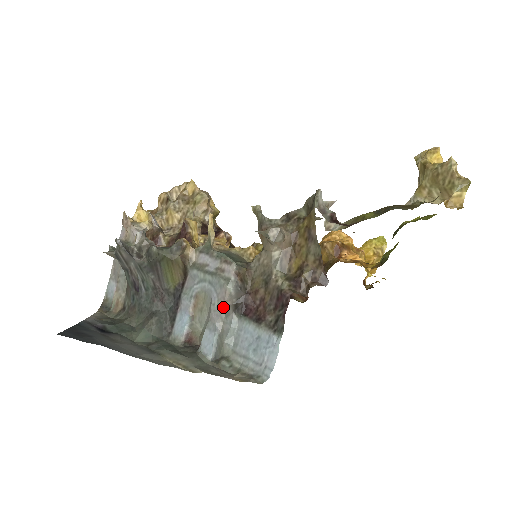
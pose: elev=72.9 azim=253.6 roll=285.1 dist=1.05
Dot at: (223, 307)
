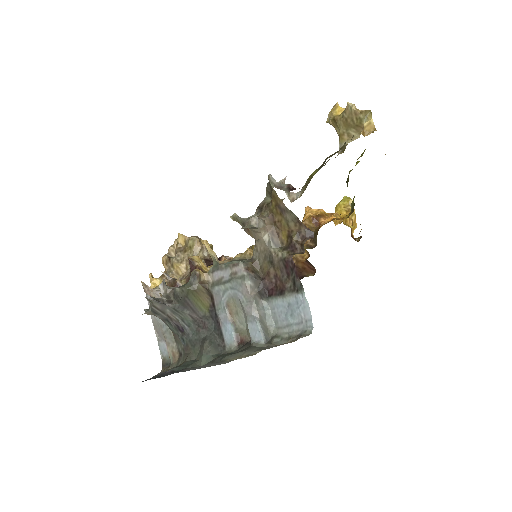
Dot at: (251, 299)
